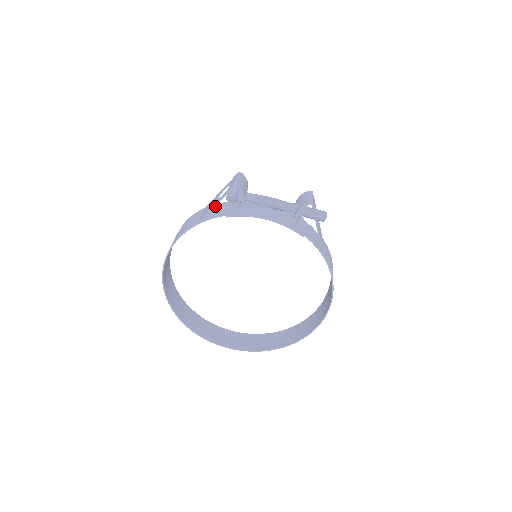
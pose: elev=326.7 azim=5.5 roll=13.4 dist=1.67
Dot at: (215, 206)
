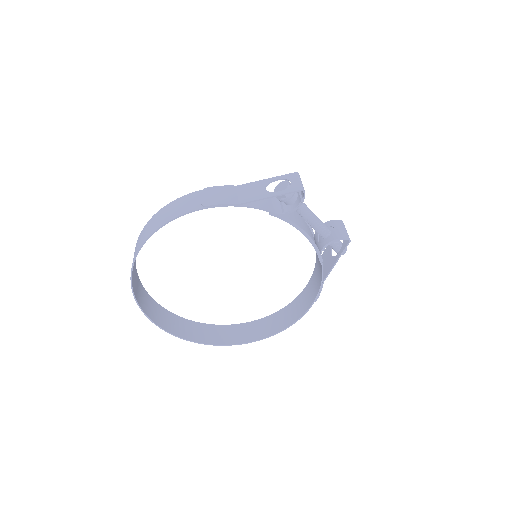
Dot at: occluded
